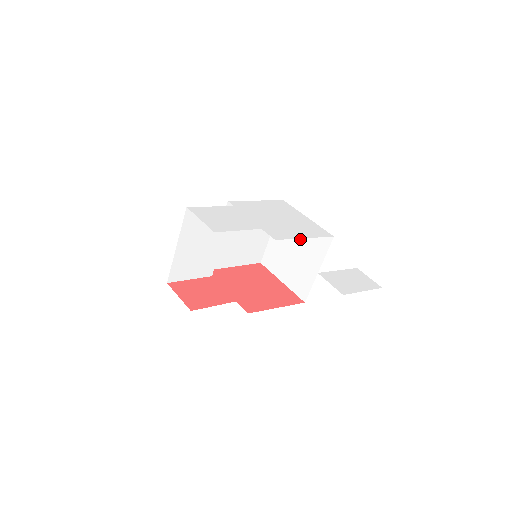
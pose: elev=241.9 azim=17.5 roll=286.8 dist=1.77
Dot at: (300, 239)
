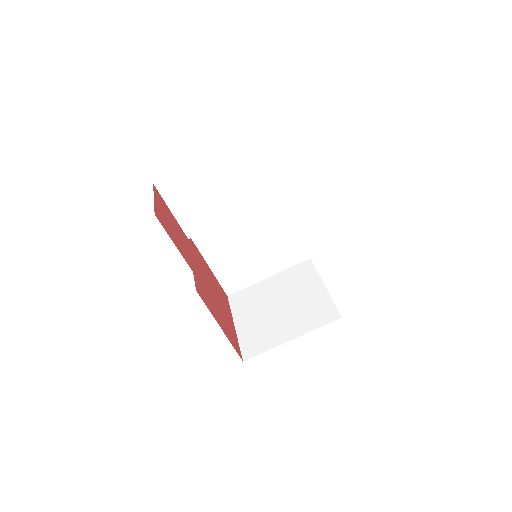
Dot at: (297, 299)
